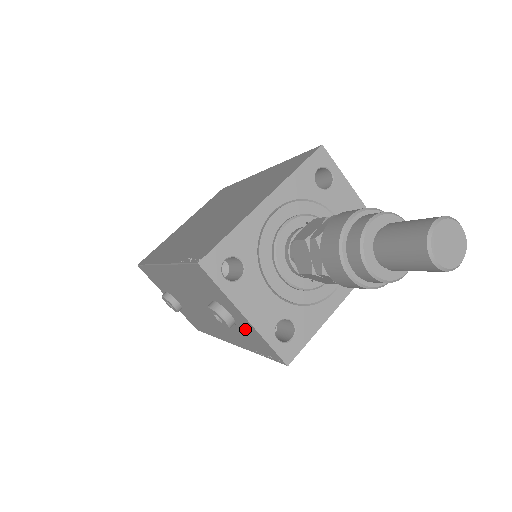
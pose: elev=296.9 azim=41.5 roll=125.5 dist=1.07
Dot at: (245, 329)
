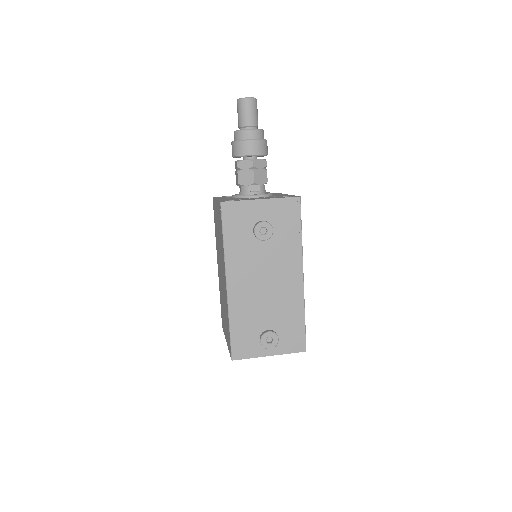
Dot at: (274, 217)
